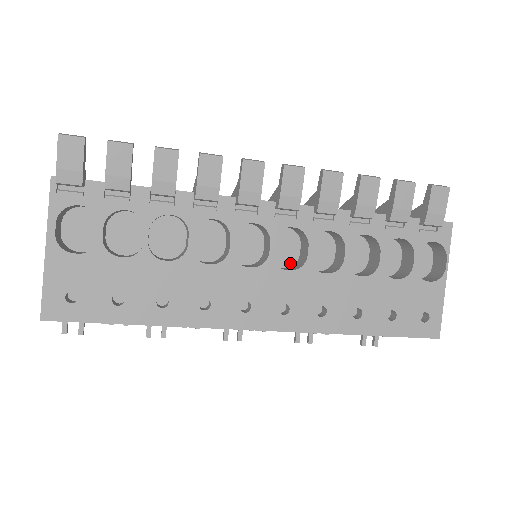
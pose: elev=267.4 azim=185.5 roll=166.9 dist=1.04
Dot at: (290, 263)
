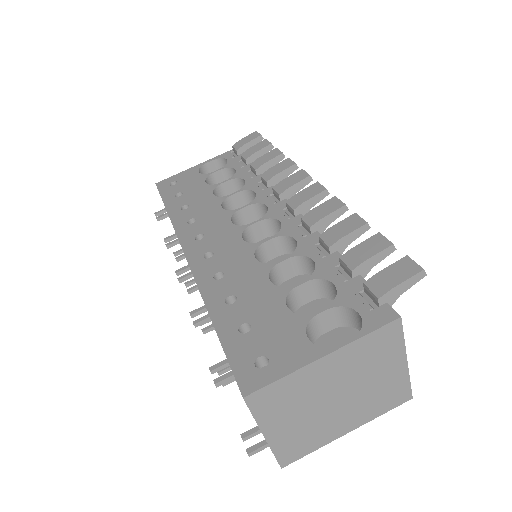
Dot at: occluded
